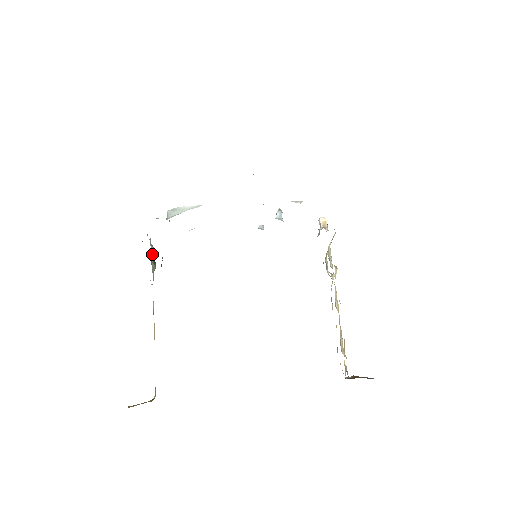
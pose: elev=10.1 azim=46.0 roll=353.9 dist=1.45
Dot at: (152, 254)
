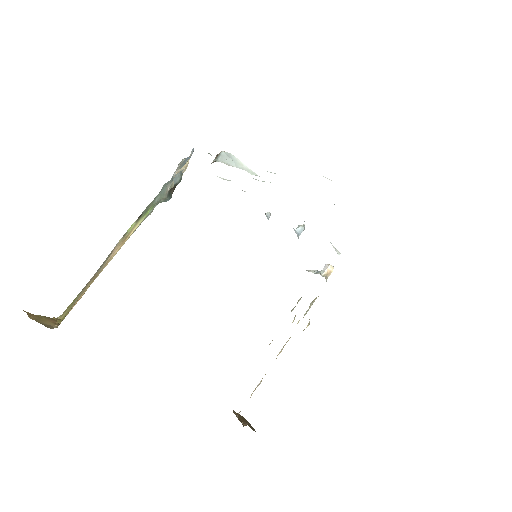
Dot at: (174, 180)
